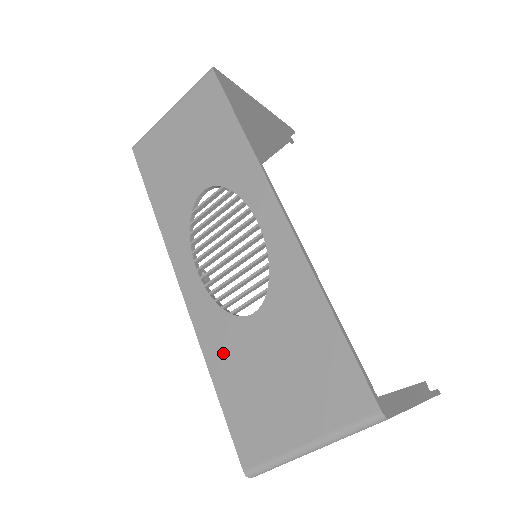
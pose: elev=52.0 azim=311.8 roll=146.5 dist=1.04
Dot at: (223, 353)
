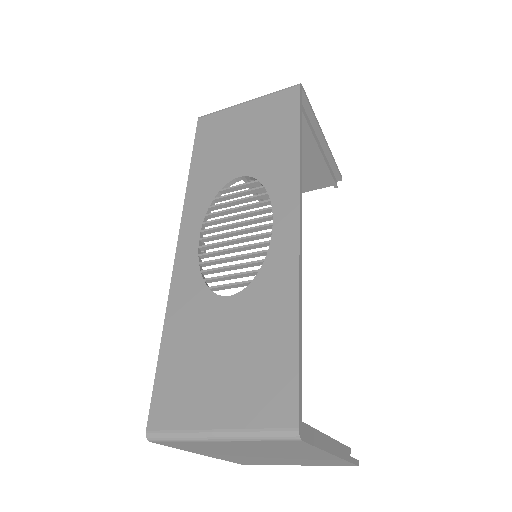
Dot at: (184, 319)
